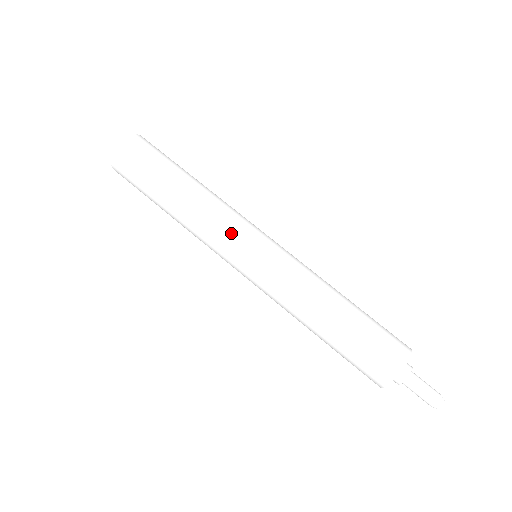
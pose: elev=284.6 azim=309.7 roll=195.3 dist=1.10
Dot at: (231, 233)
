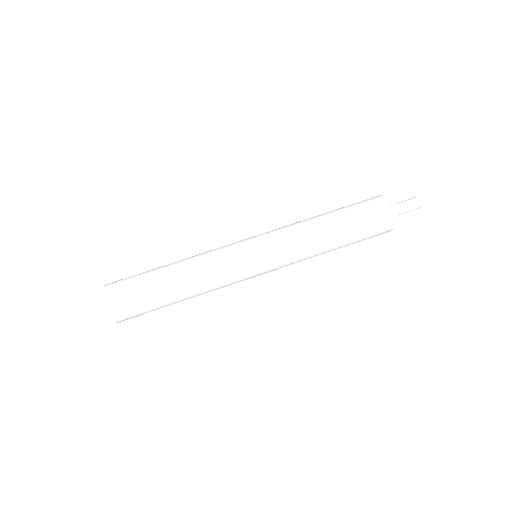
Dot at: (230, 251)
